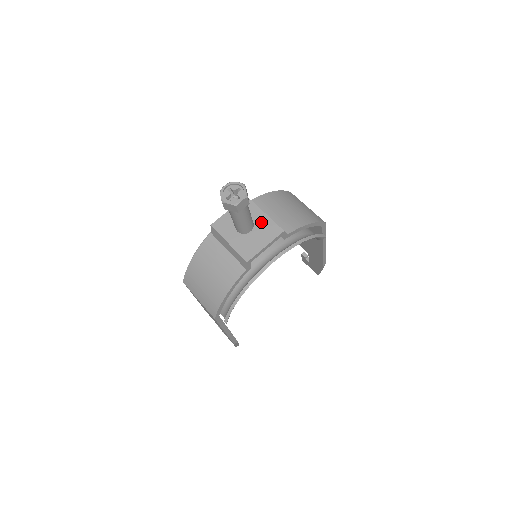
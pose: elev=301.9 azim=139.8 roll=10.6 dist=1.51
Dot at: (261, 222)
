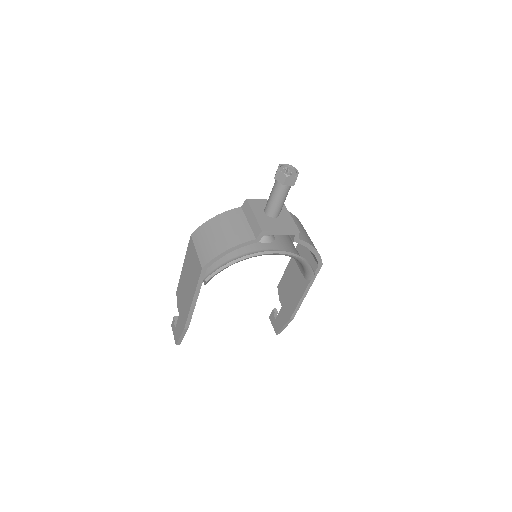
Dot at: (285, 218)
